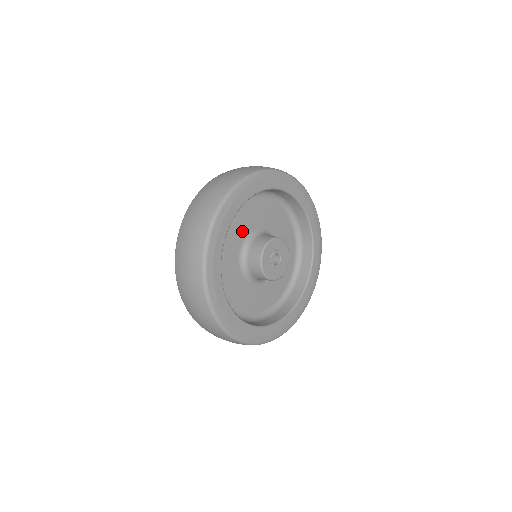
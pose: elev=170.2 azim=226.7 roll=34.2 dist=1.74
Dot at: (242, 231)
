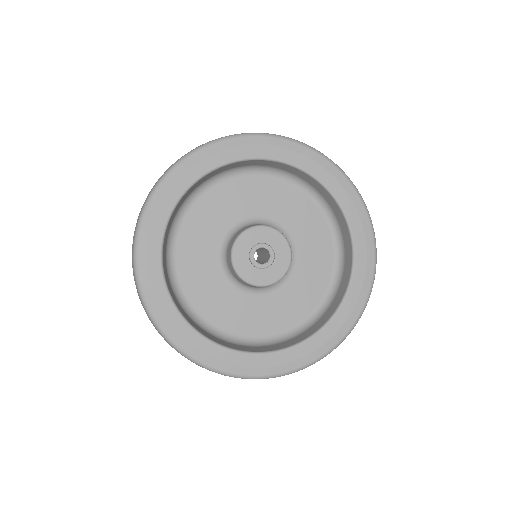
Dot at: (223, 219)
